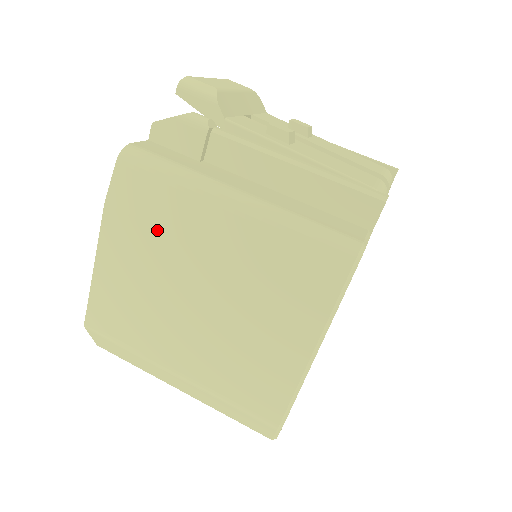
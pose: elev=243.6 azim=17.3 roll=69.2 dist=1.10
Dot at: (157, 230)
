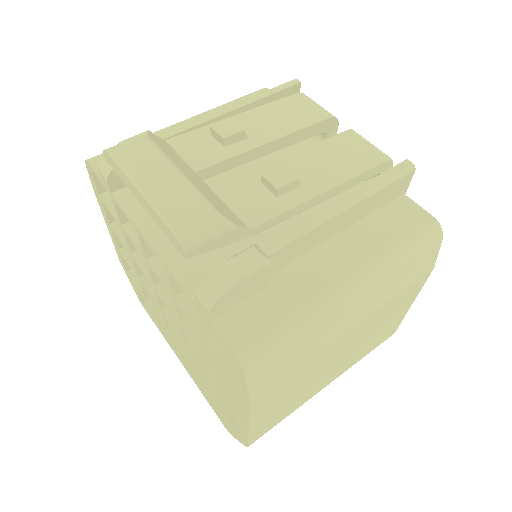
Dot at: (304, 364)
